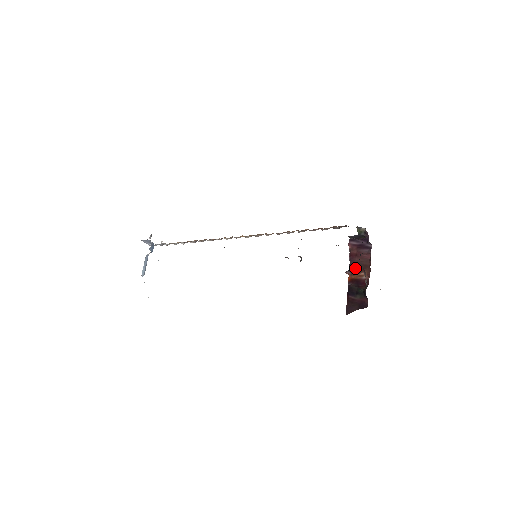
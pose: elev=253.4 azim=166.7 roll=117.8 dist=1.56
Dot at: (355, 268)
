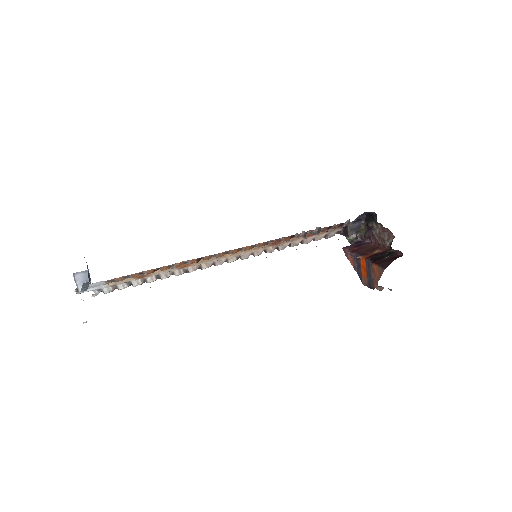
Dot at: (365, 252)
